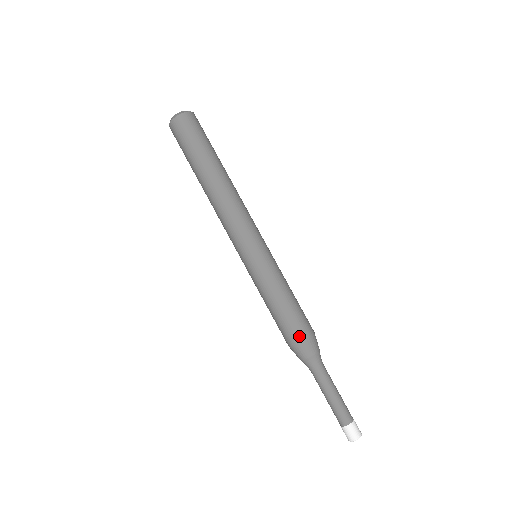
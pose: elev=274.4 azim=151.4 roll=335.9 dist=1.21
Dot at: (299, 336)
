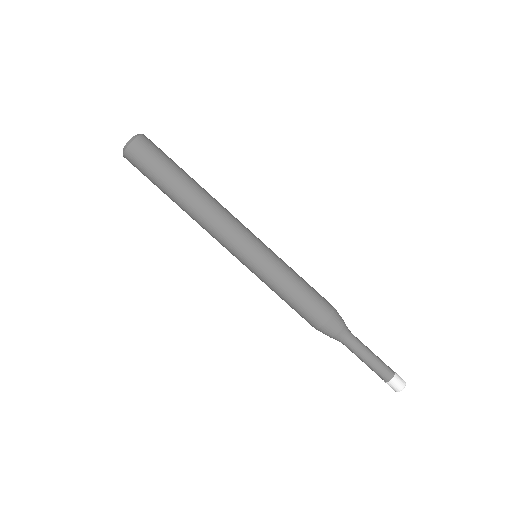
Dot at: (328, 312)
